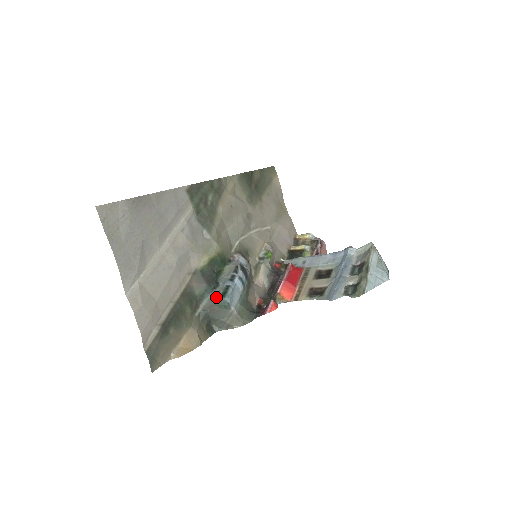
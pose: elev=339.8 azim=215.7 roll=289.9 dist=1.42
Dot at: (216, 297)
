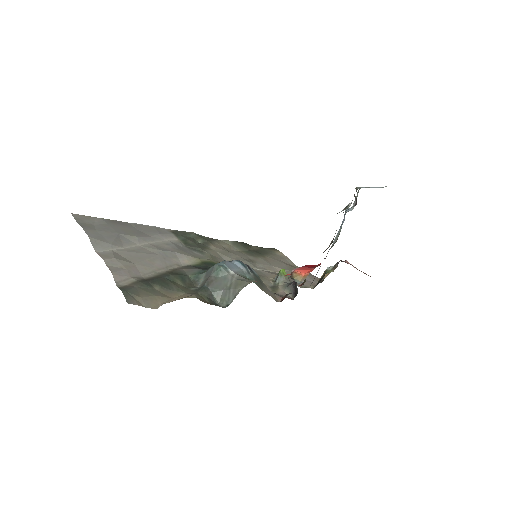
Dot at: (210, 269)
